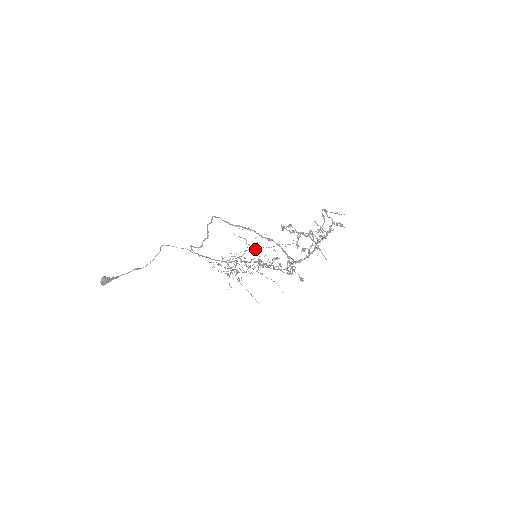
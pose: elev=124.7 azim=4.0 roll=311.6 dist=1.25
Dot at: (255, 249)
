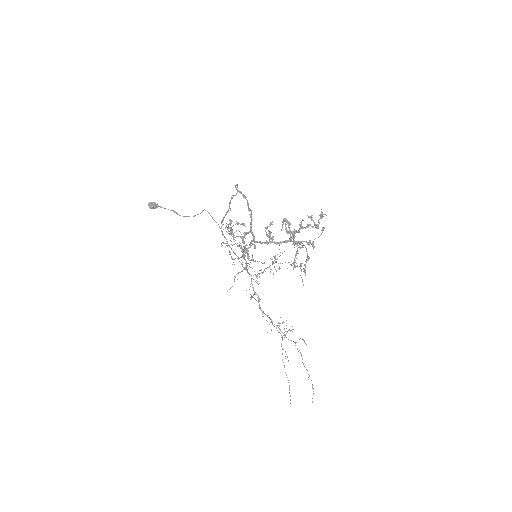
Dot at: occluded
